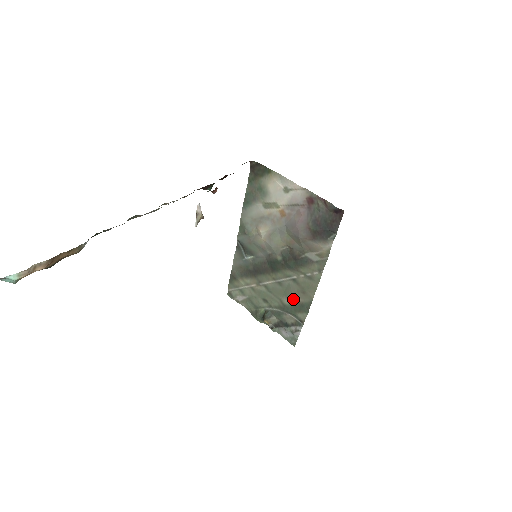
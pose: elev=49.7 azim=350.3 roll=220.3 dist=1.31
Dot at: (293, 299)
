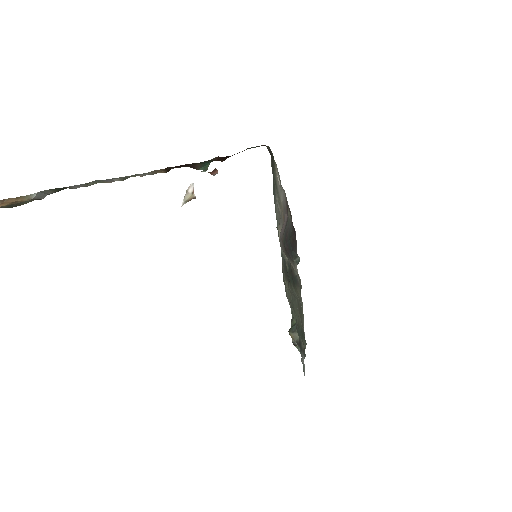
Dot at: (300, 321)
